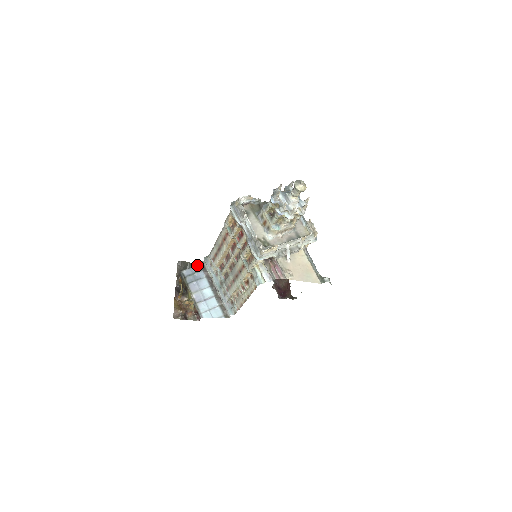
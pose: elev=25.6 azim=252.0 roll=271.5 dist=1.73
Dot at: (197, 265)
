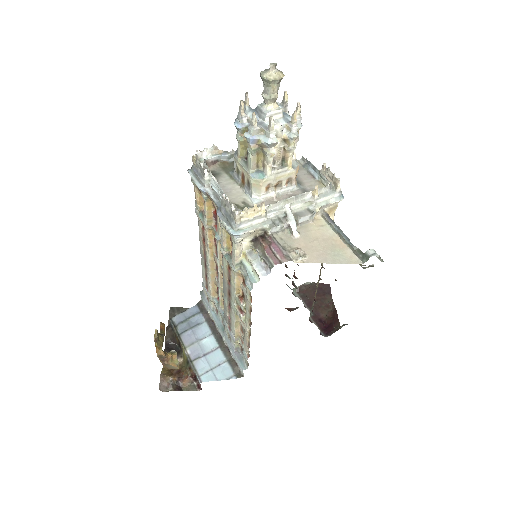
Dot at: (193, 306)
